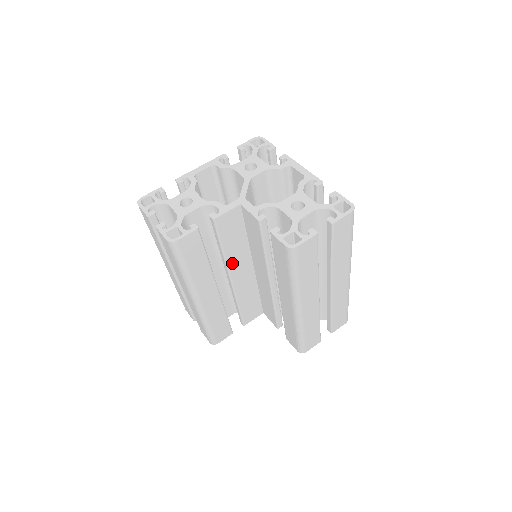
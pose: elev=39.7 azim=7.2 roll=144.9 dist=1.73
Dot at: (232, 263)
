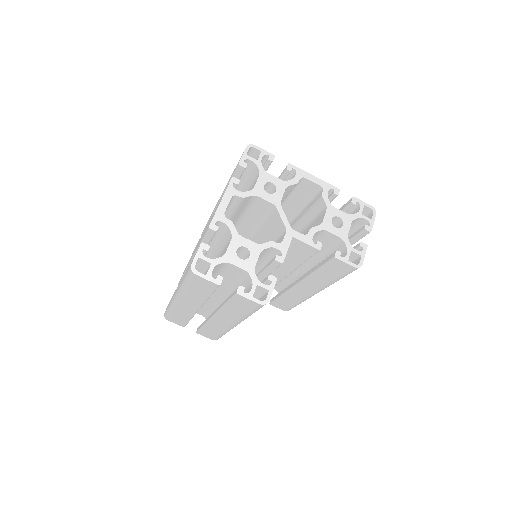
Dot at: occluded
